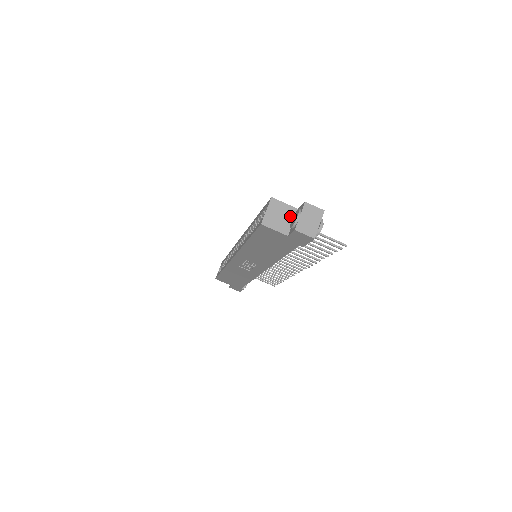
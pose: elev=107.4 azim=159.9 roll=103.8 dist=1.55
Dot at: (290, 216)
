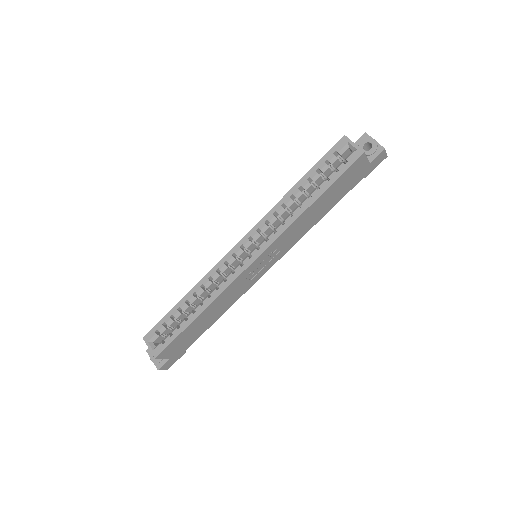
Dot at: occluded
